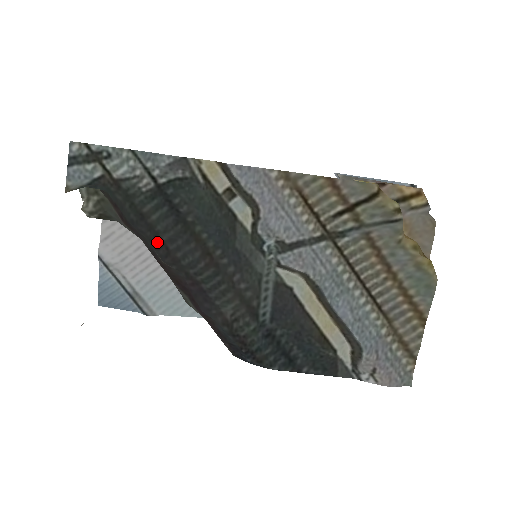
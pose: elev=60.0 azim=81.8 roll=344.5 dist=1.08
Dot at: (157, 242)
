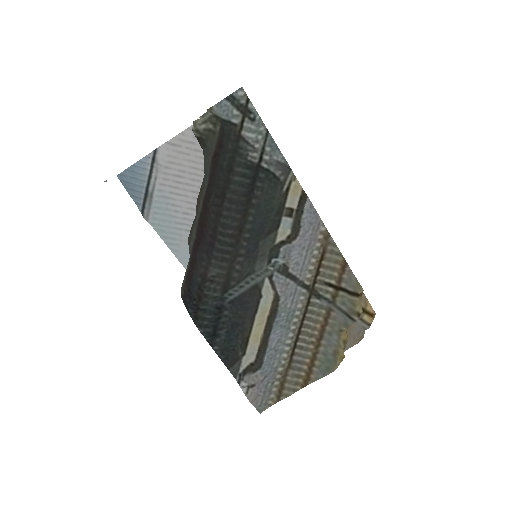
Dot at: (221, 192)
